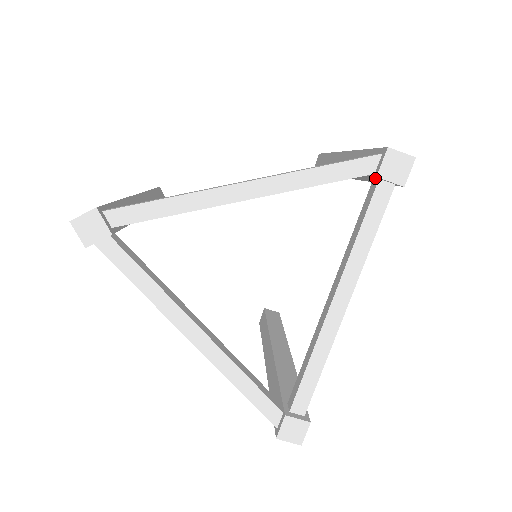
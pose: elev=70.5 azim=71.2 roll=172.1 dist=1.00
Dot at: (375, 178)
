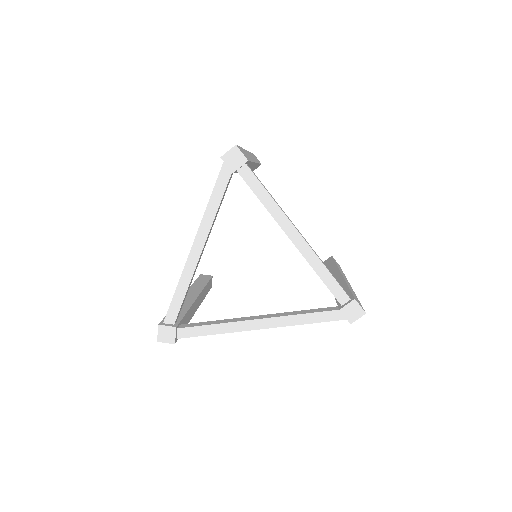
Dot at: (237, 171)
